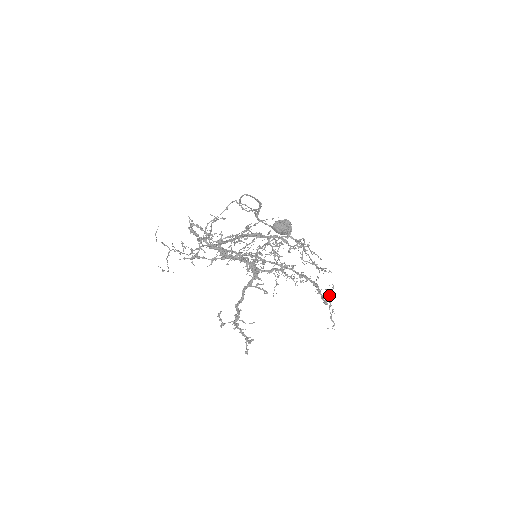
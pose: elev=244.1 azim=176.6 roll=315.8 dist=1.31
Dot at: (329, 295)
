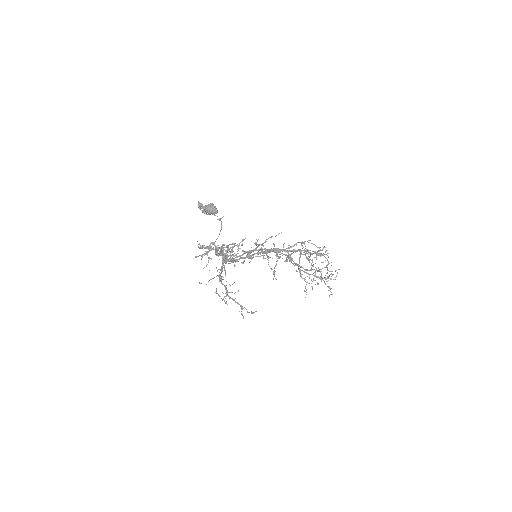
Dot at: occluded
